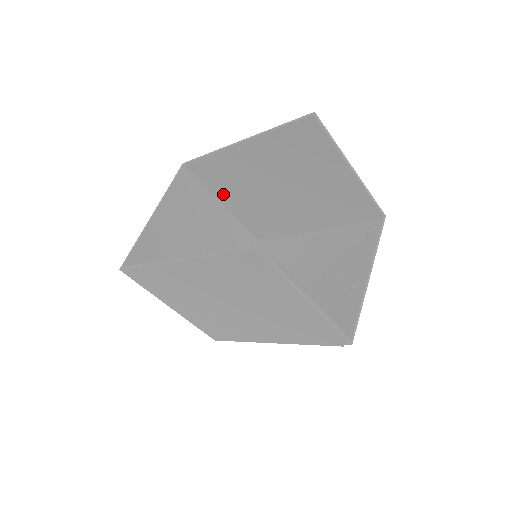
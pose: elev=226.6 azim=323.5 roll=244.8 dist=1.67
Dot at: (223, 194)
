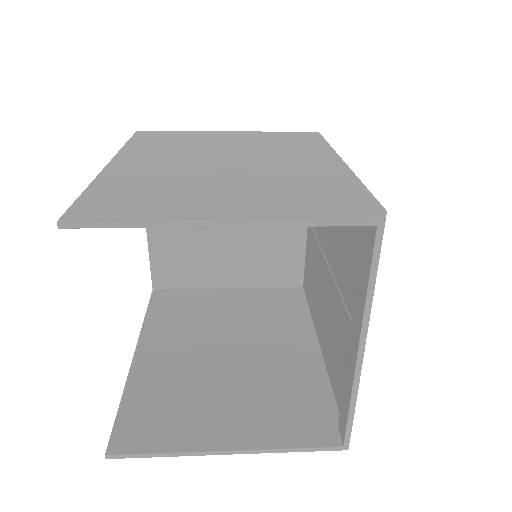
Dot at: occluded
